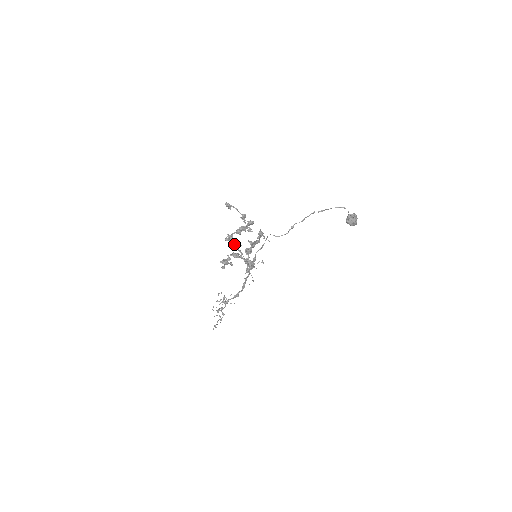
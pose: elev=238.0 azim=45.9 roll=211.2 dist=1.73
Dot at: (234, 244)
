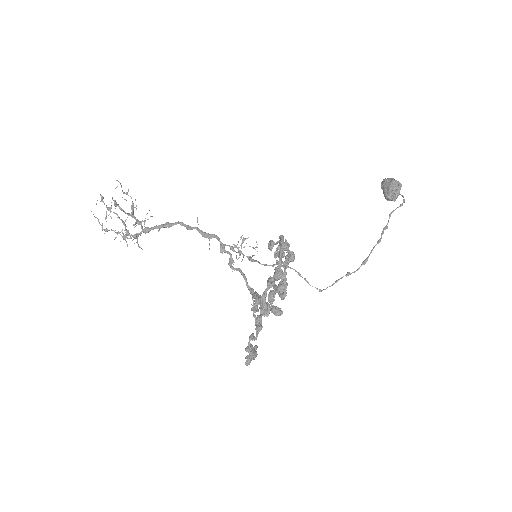
Dot at: occluded
